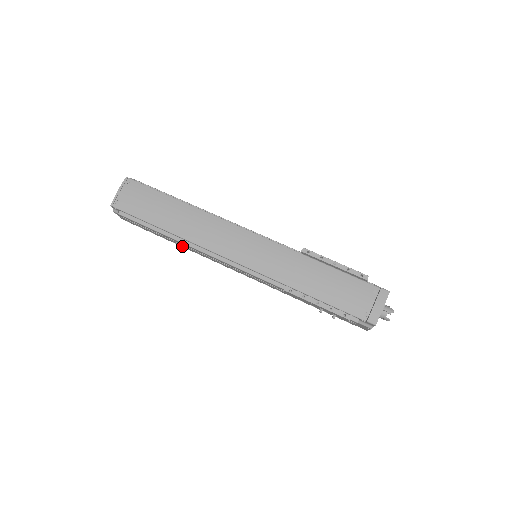
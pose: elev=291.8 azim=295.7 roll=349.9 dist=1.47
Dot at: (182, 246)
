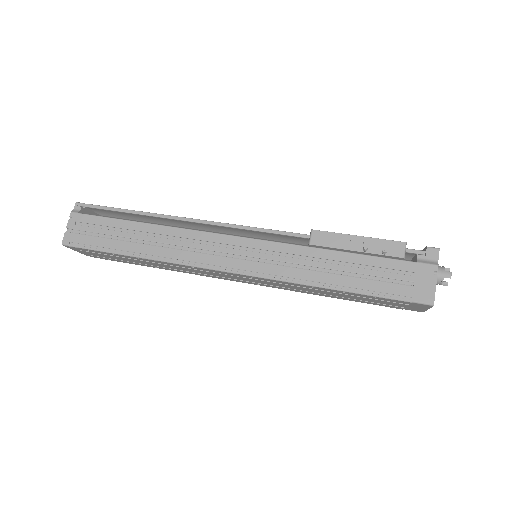
Dot at: (148, 254)
